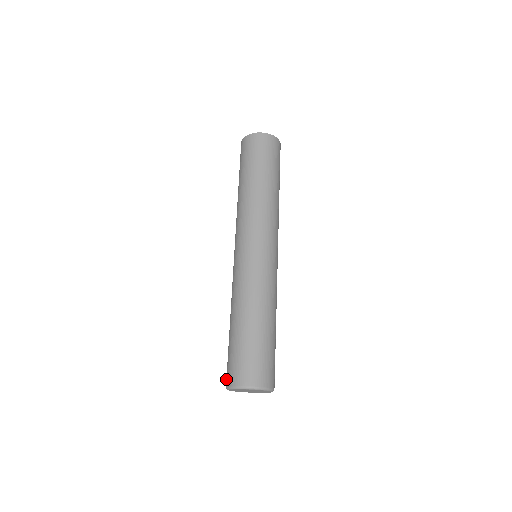
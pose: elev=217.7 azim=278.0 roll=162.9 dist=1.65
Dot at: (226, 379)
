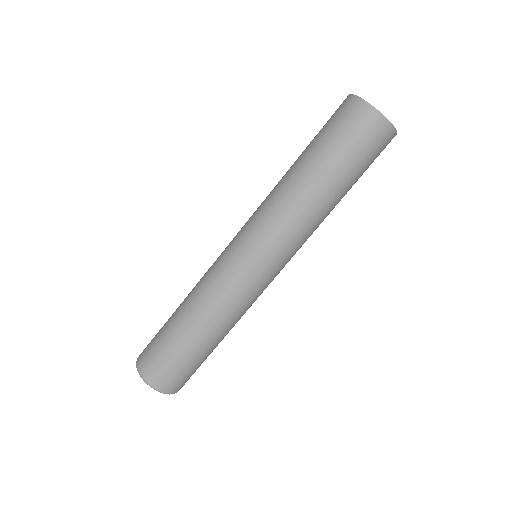
Dot at: (144, 366)
